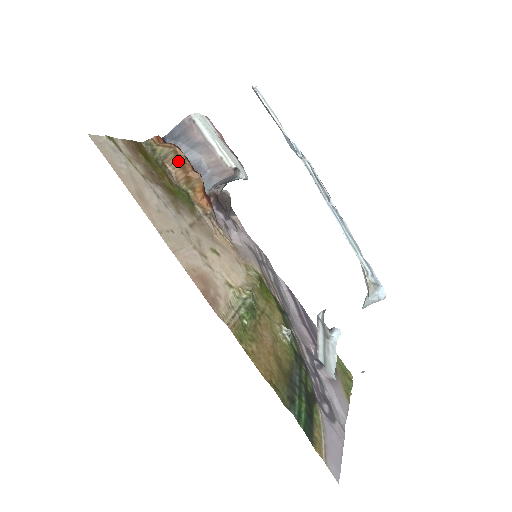
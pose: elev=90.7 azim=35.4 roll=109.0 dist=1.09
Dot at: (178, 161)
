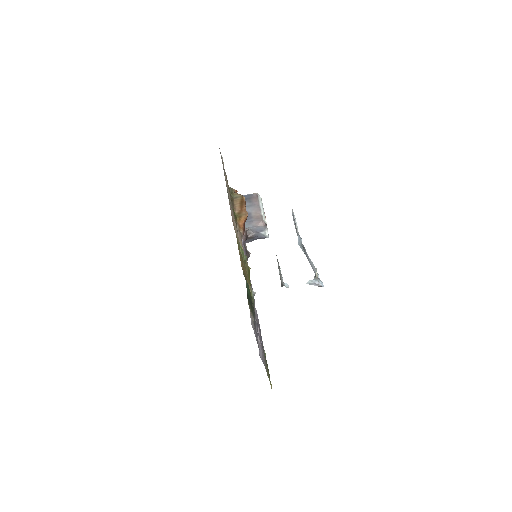
Dot at: (241, 202)
